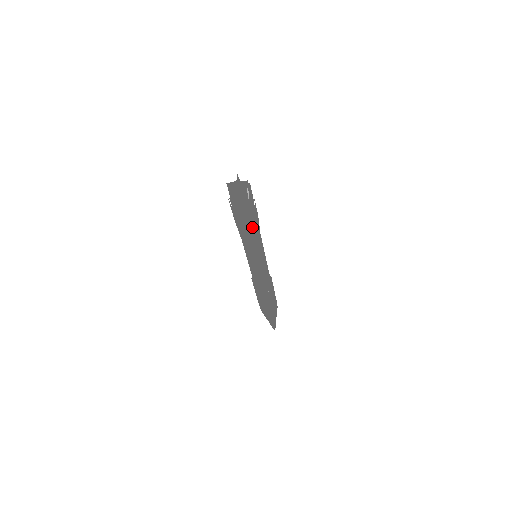
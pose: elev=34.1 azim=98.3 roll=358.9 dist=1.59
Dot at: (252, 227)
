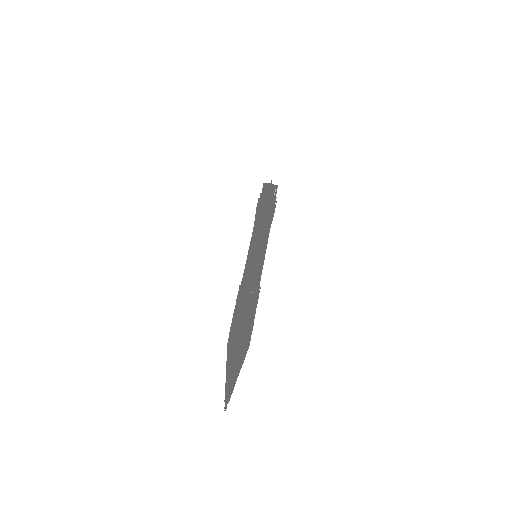
Dot at: (269, 212)
